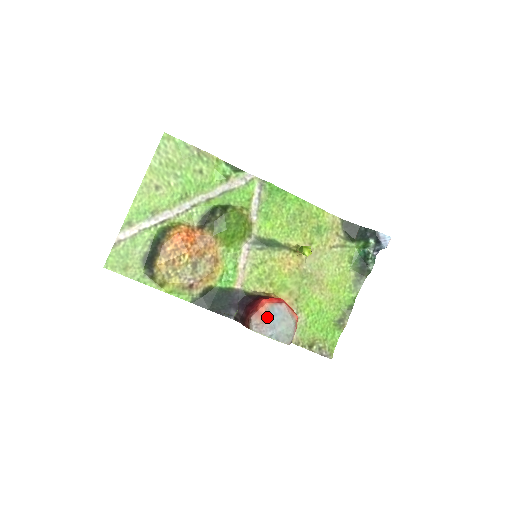
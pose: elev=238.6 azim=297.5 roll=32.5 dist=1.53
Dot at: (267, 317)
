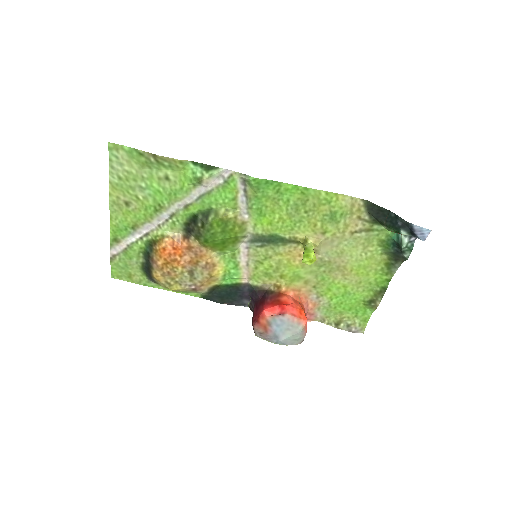
Dot at: (269, 328)
